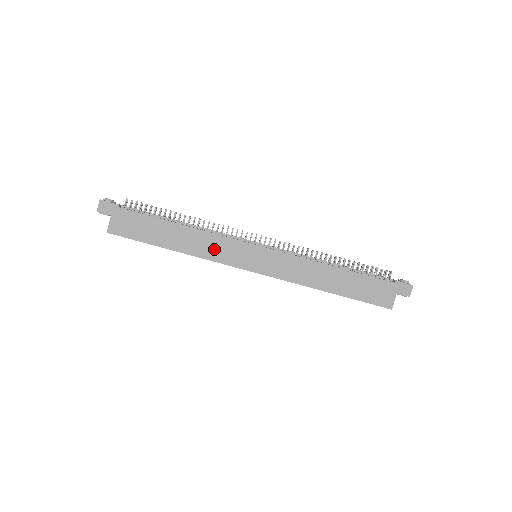
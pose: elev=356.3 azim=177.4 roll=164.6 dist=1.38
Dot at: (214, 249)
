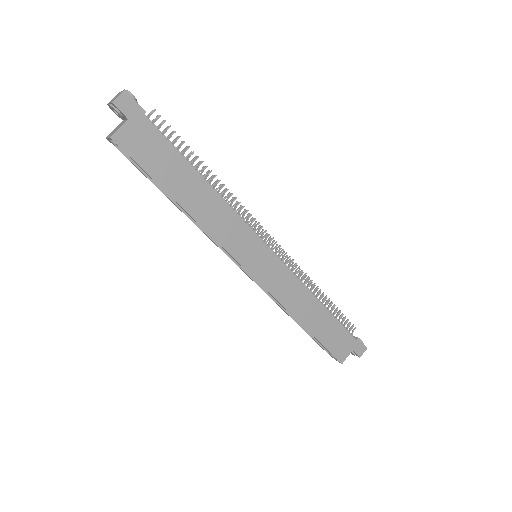
Dot at: (225, 228)
